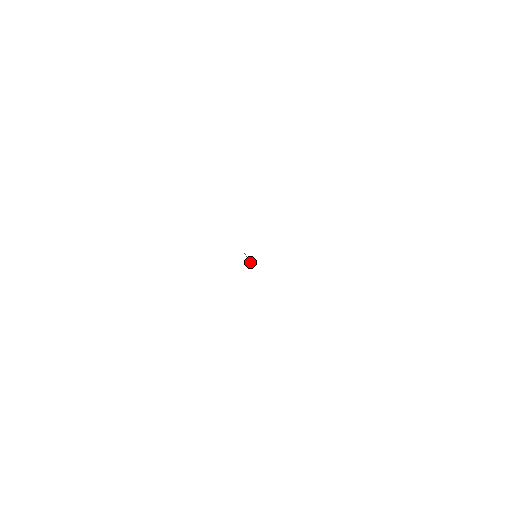
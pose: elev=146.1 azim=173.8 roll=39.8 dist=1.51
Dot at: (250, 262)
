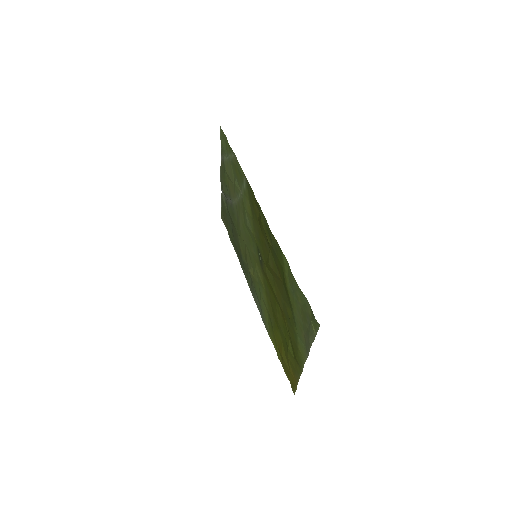
Dot at: (261, 265)
